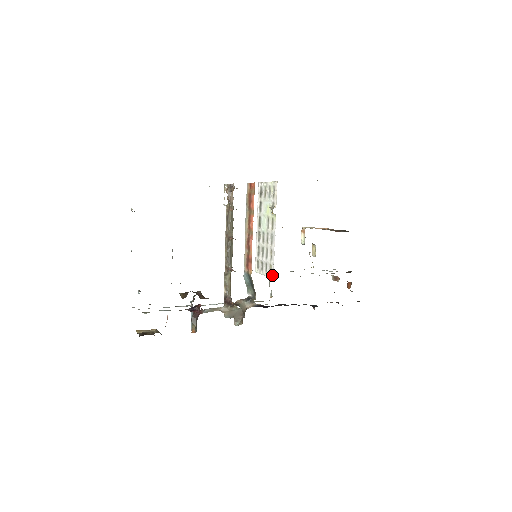
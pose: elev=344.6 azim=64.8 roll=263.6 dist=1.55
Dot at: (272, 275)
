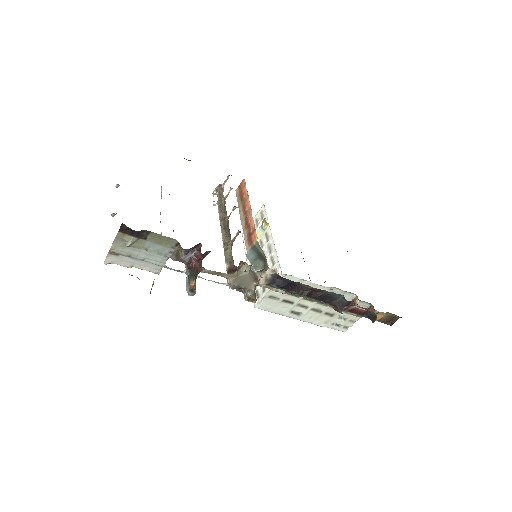
Dot at: (279, 274)
